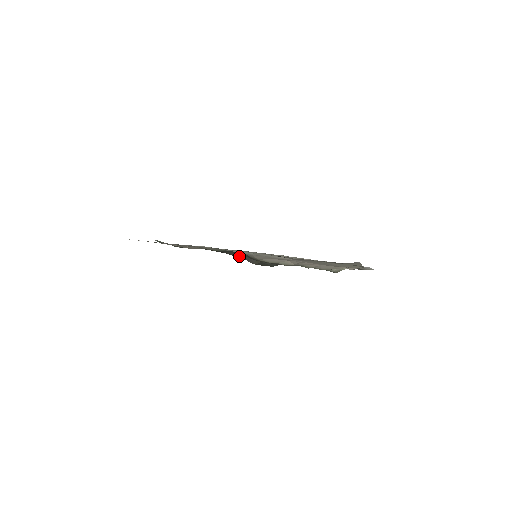
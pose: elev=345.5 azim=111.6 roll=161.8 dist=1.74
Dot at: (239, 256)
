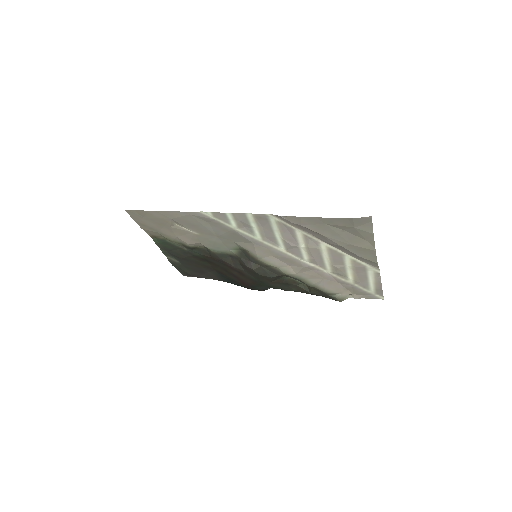
Dot at: (237, 264)
